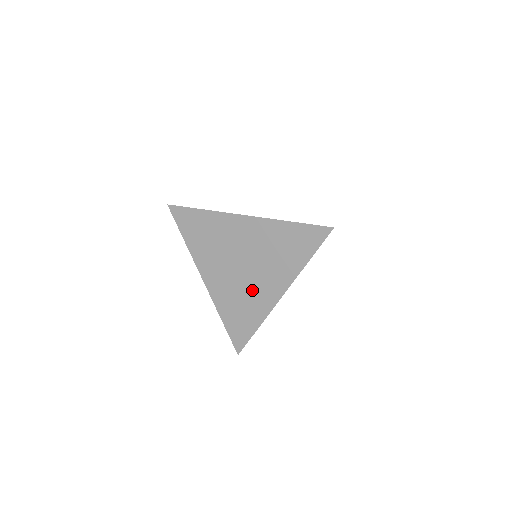
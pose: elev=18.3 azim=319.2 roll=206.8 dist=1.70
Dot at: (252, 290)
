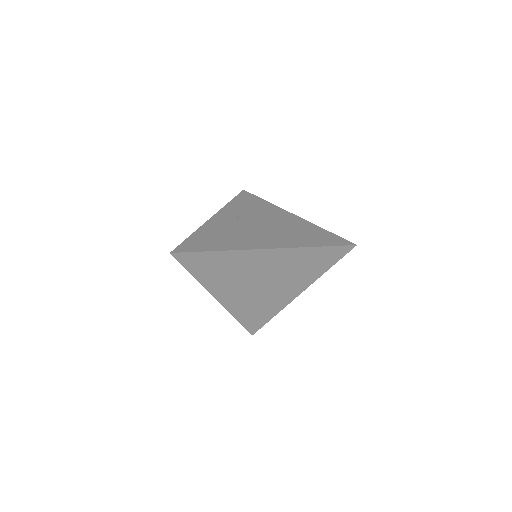
Dot at: (270, 296)
